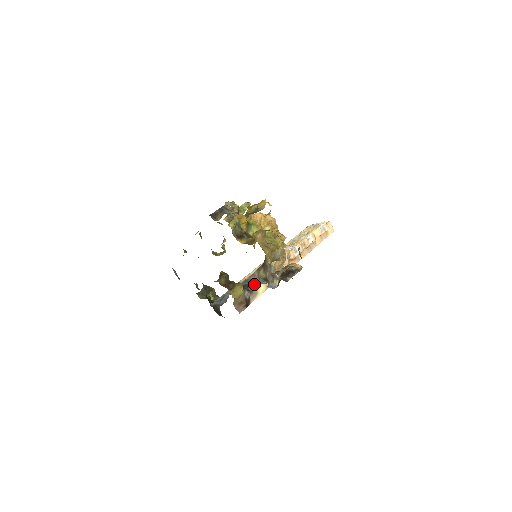
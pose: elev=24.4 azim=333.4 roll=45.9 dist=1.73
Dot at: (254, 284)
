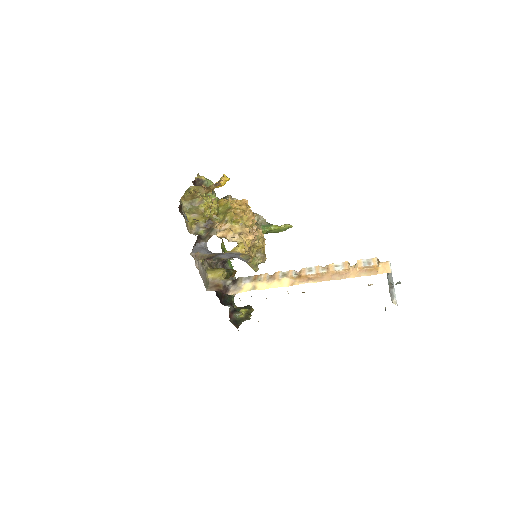
Dot at: (242, 279)
